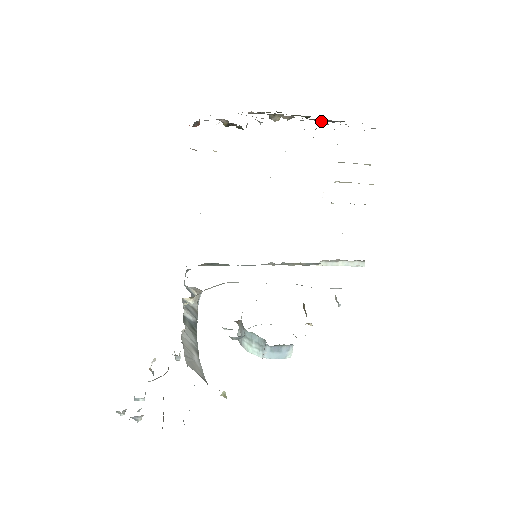
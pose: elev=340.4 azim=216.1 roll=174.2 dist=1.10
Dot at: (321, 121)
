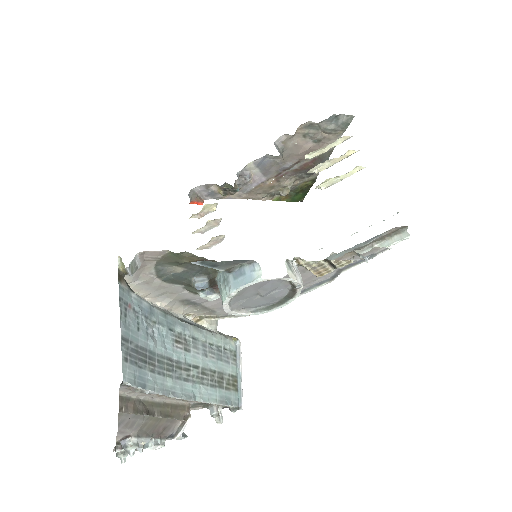
Dot at: occluded
